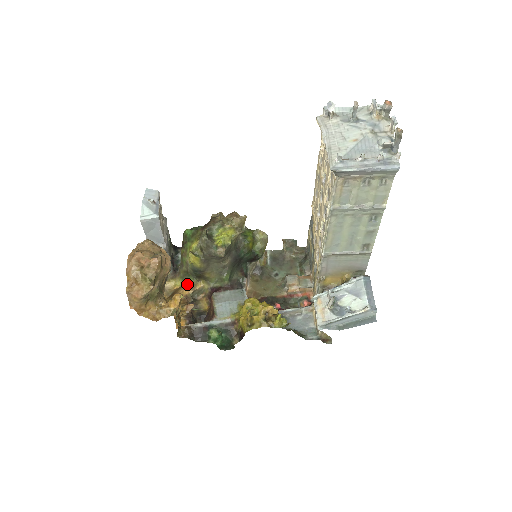
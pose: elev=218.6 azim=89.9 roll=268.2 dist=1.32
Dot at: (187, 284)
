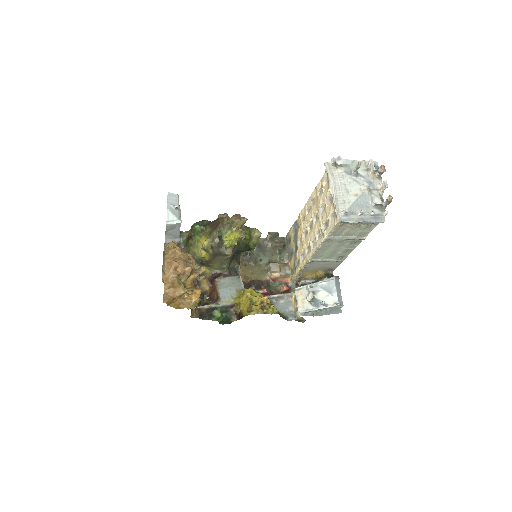
Dot at: occluded
